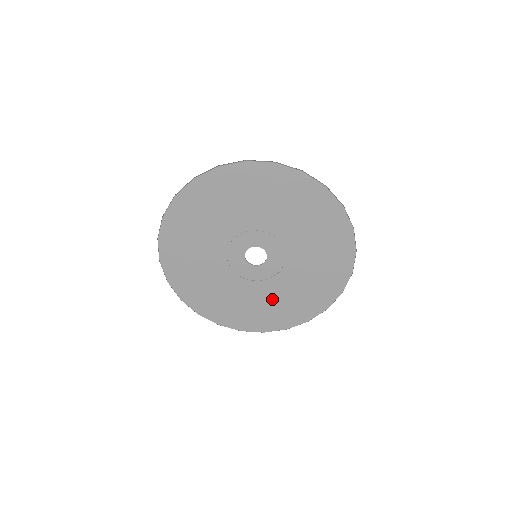
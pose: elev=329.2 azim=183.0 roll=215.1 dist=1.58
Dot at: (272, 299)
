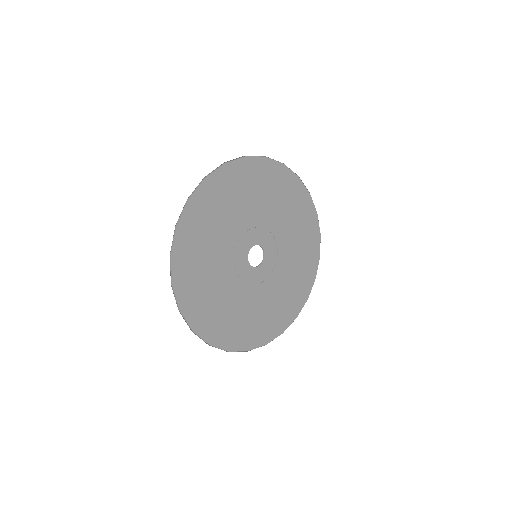
Dot at: (240, 308)
